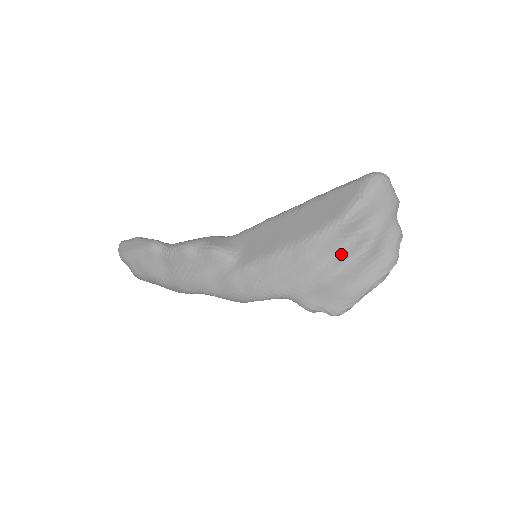
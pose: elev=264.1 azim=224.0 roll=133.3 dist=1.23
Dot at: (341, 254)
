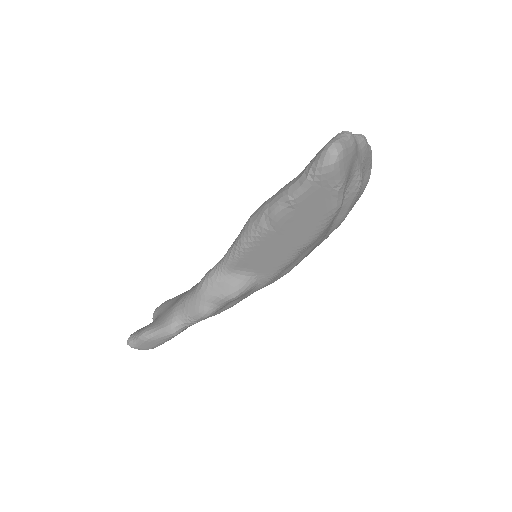
Dot at: (342, 209)
